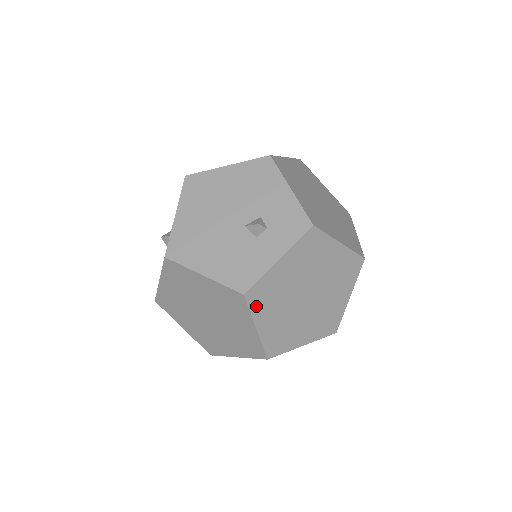
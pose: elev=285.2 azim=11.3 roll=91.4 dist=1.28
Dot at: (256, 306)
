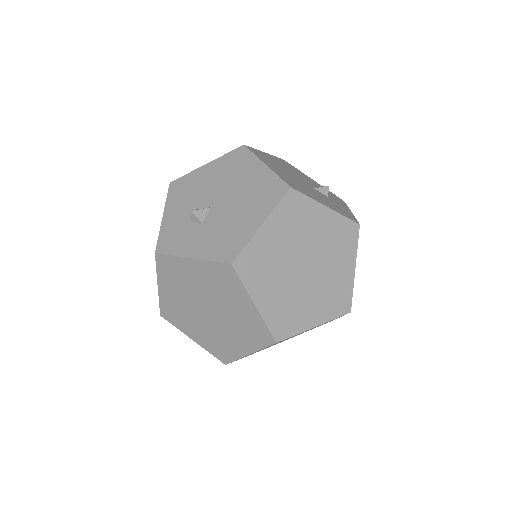
Dot at: occluded
